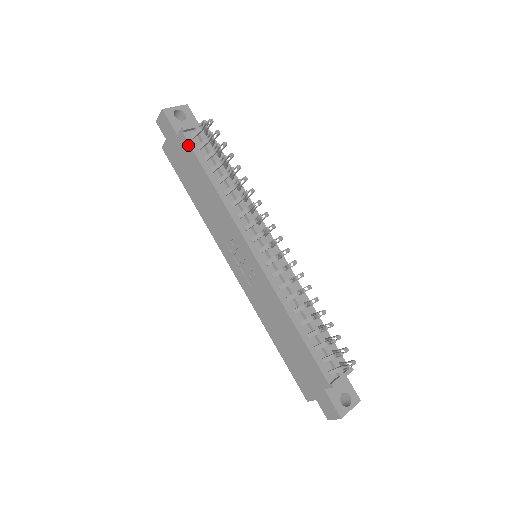
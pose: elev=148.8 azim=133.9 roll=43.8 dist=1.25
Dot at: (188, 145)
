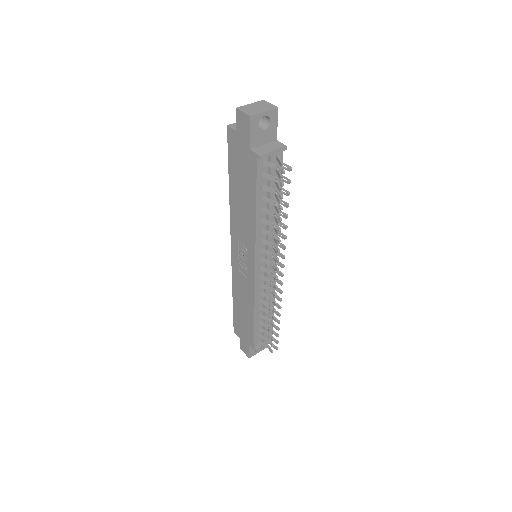
Dot at: (255, 169)
